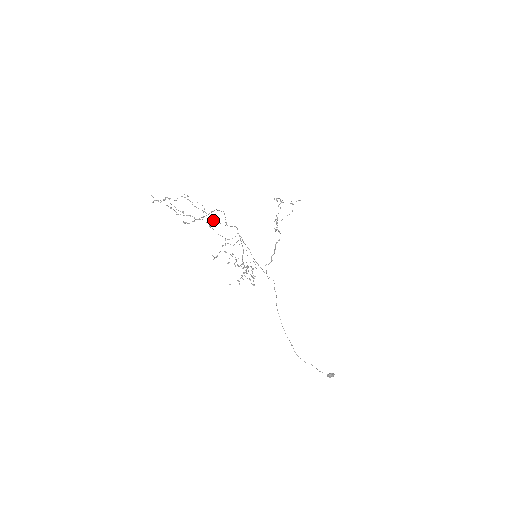
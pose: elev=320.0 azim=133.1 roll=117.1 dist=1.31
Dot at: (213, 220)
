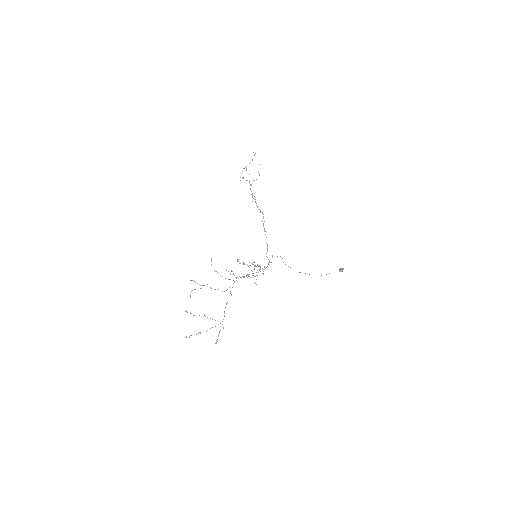
Dot at: (222, 291)
